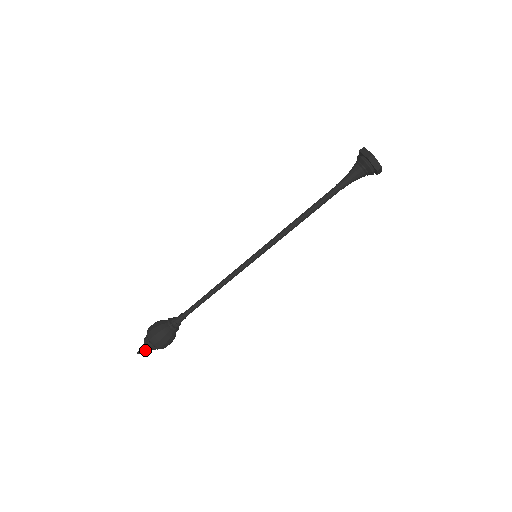
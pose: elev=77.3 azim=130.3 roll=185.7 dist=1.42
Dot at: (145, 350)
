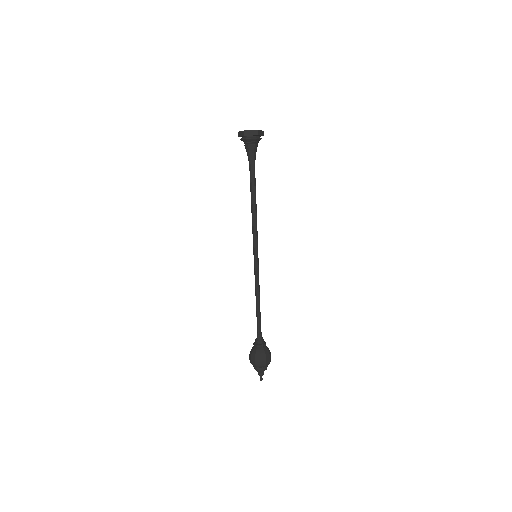
Dot at: (262, 375)
